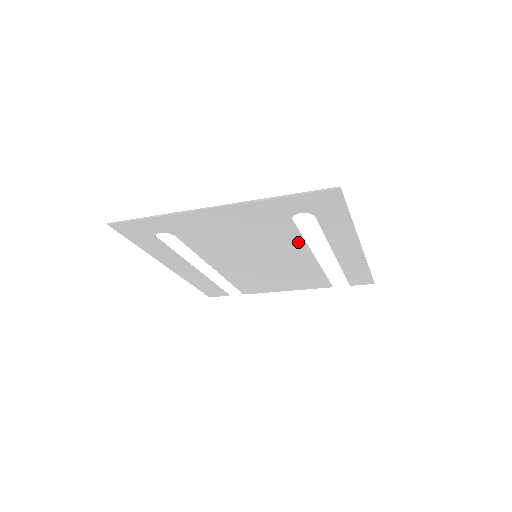
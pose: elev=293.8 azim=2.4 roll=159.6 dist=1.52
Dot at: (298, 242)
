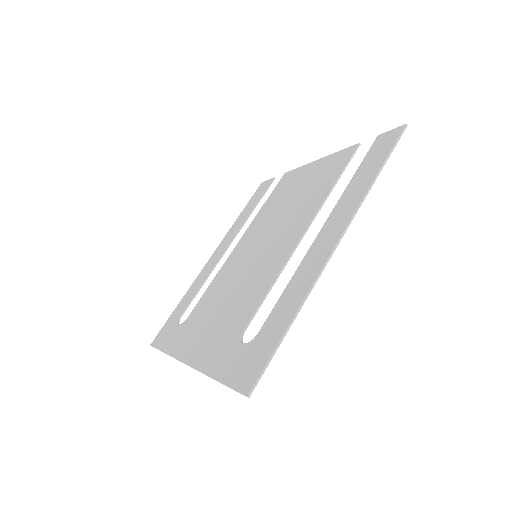
Dot at: (274, 277)
